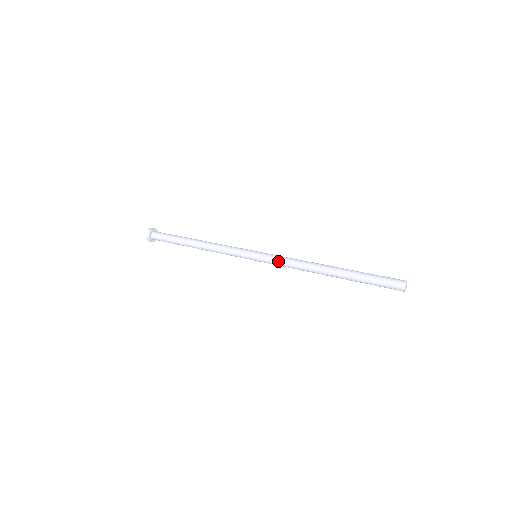
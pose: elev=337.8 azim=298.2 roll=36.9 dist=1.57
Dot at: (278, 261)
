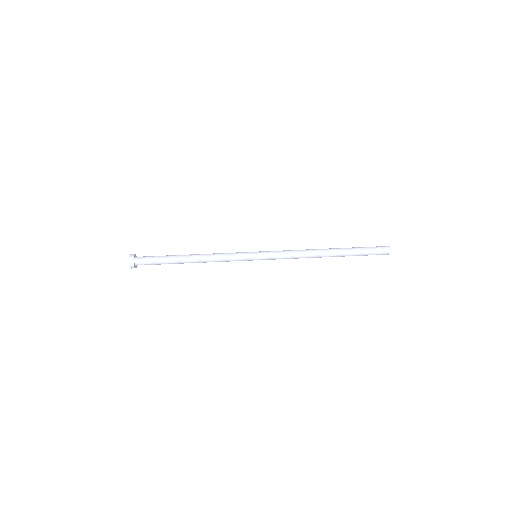
Dot at: occluded
